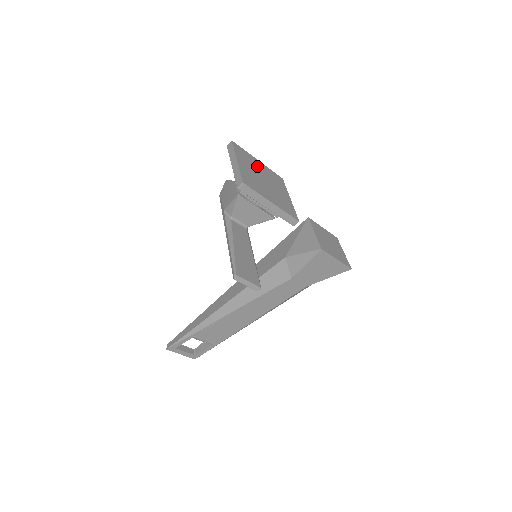
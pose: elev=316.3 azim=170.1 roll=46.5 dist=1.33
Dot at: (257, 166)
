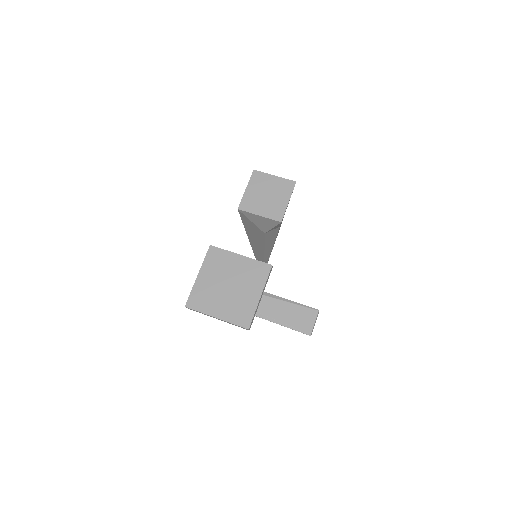
Dot at: (210, 285)
